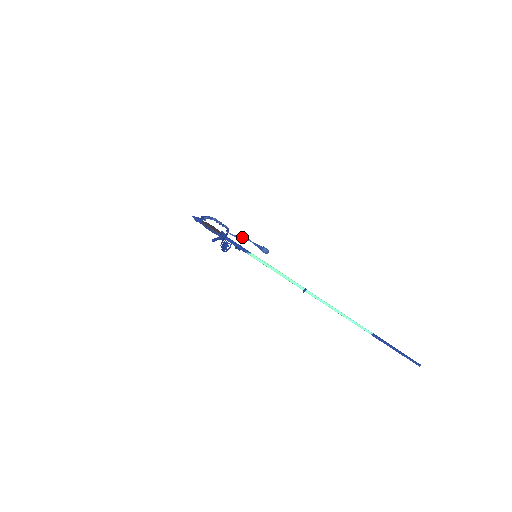
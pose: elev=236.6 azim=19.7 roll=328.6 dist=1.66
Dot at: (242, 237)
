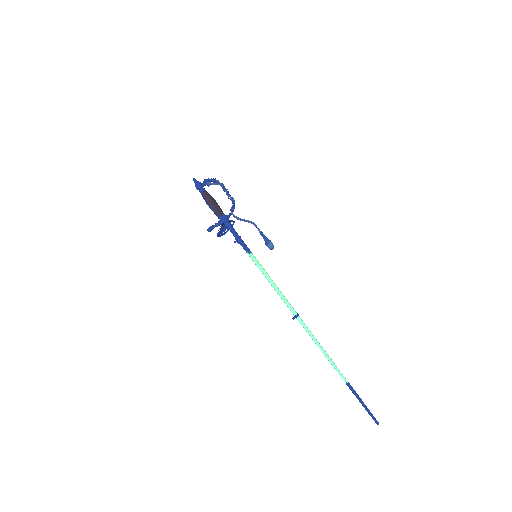
Dot at: (248, 221)
